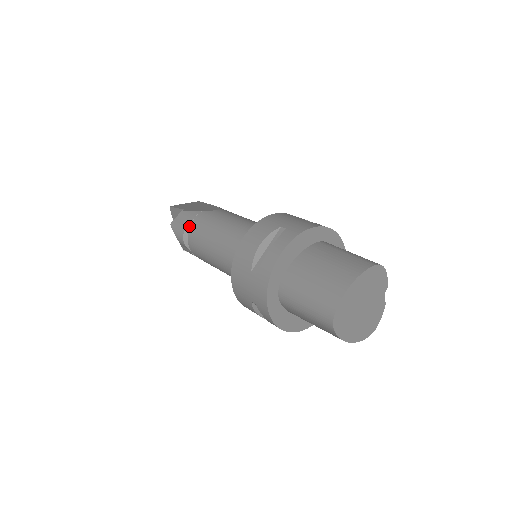
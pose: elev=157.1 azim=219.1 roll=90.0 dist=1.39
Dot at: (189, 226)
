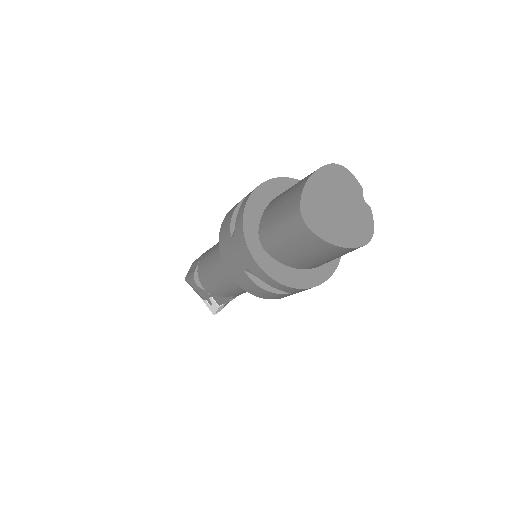
Dot at: (197, 267)
